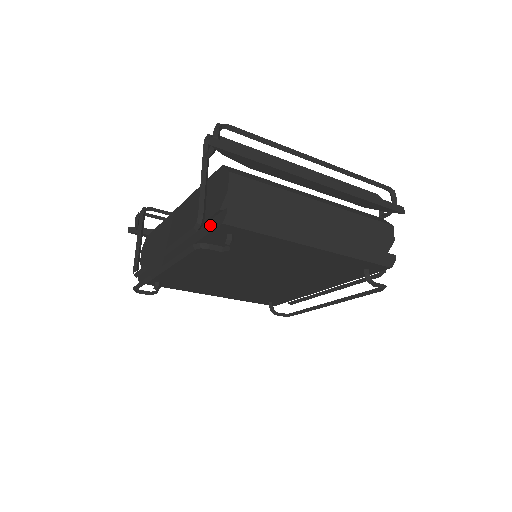
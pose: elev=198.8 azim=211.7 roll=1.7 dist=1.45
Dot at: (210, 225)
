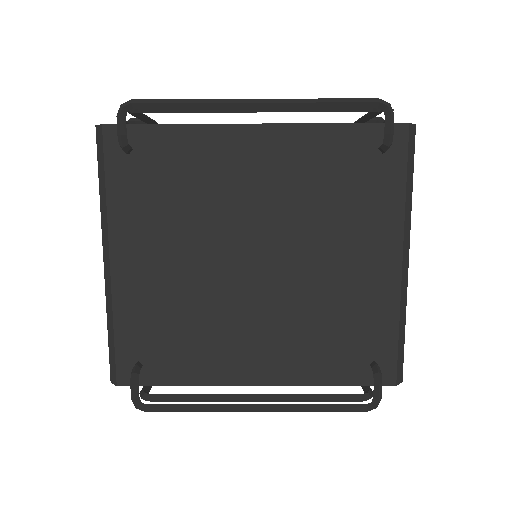
Dot at: (374, 124)
